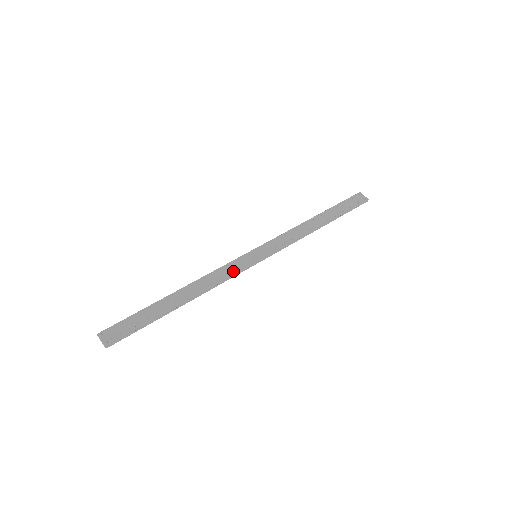
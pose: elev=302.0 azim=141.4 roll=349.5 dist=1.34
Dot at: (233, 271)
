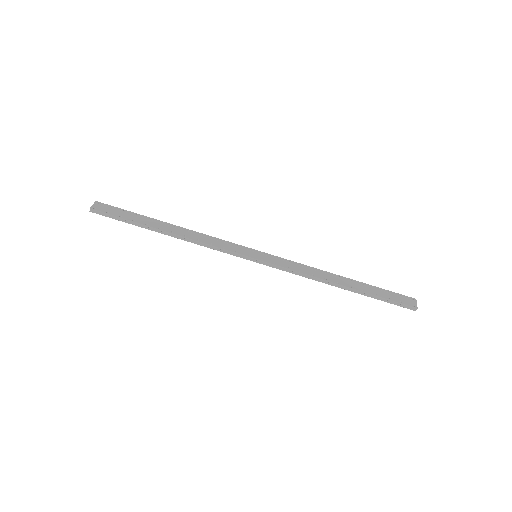
Dot at: (225, 247)
